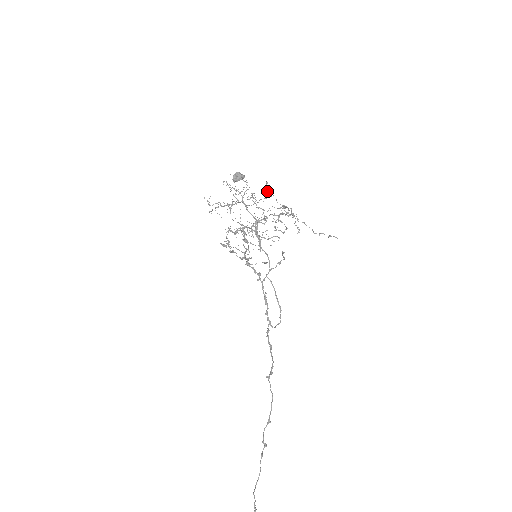
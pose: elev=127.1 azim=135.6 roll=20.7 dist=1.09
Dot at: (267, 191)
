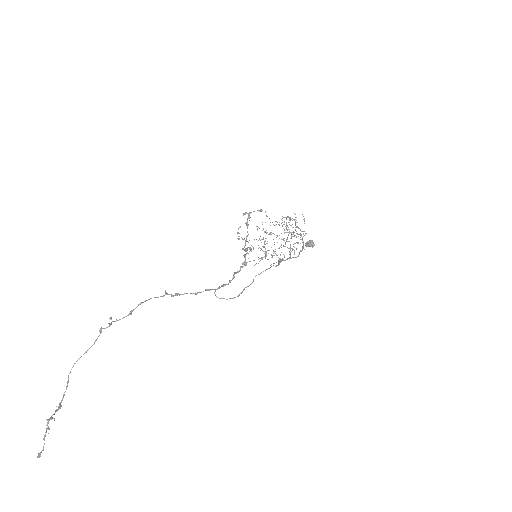
Dot at: occluded
